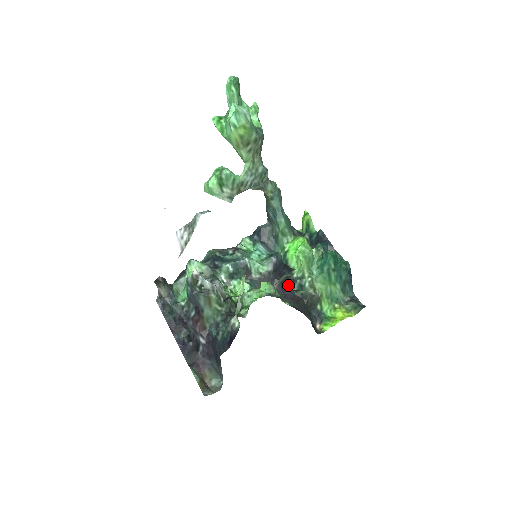
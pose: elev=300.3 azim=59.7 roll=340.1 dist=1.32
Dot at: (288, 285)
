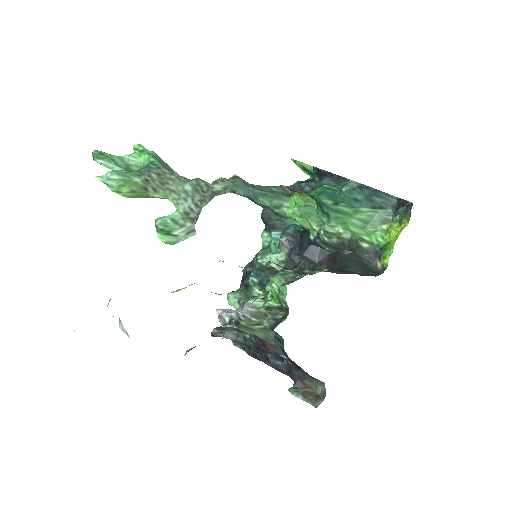
Dot at: (315, 251)
